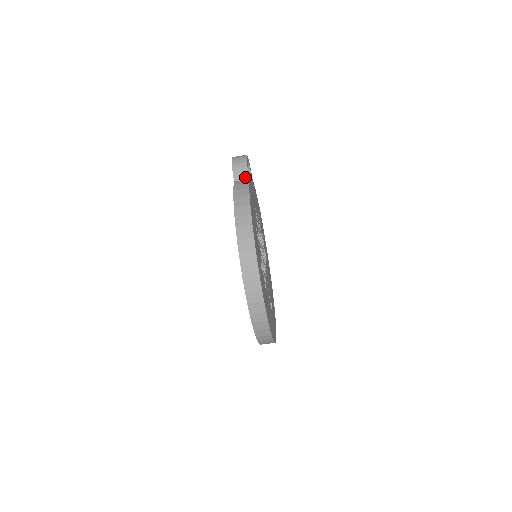
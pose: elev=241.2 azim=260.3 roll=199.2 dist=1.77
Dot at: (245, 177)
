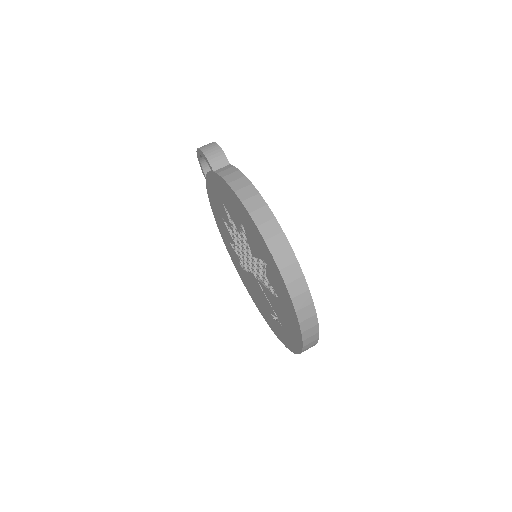
Dot at: (225, 163)
